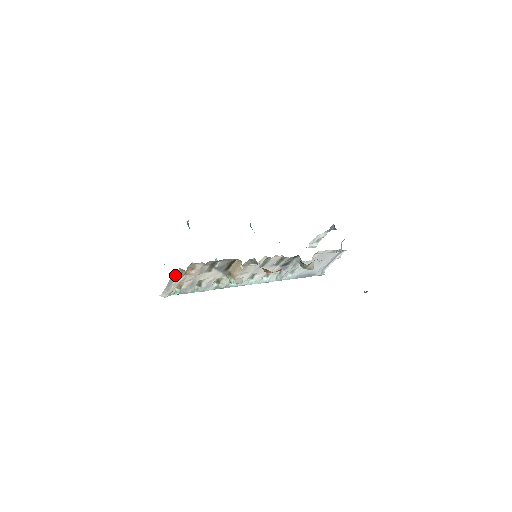
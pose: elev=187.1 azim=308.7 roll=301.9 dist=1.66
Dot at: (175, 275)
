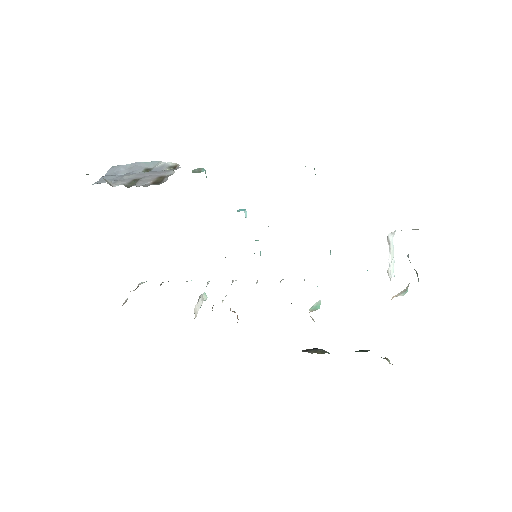
Dot at: occluded
